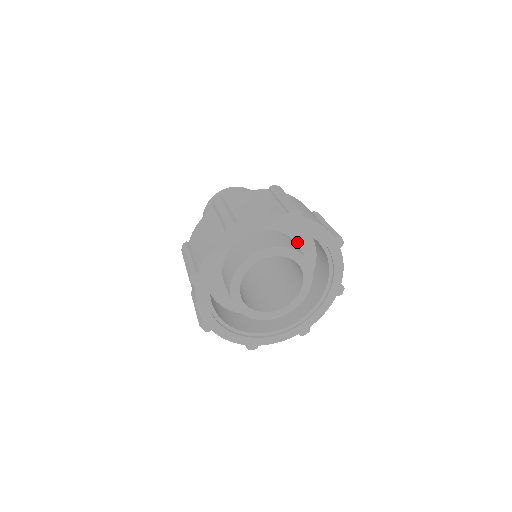
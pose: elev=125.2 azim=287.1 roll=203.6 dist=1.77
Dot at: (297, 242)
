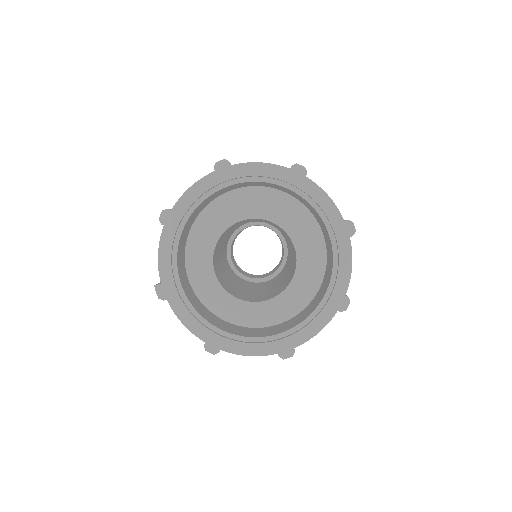
Dot at: occluded
